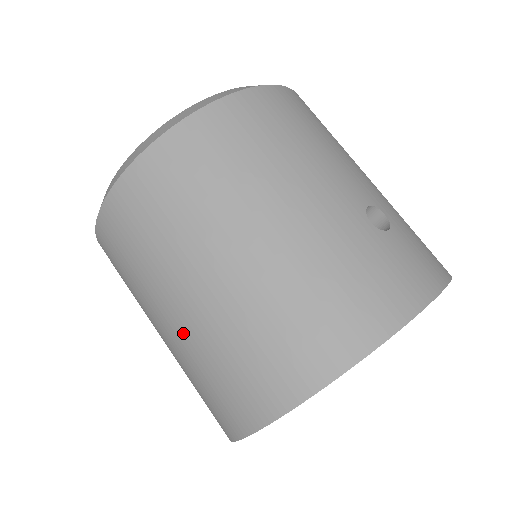
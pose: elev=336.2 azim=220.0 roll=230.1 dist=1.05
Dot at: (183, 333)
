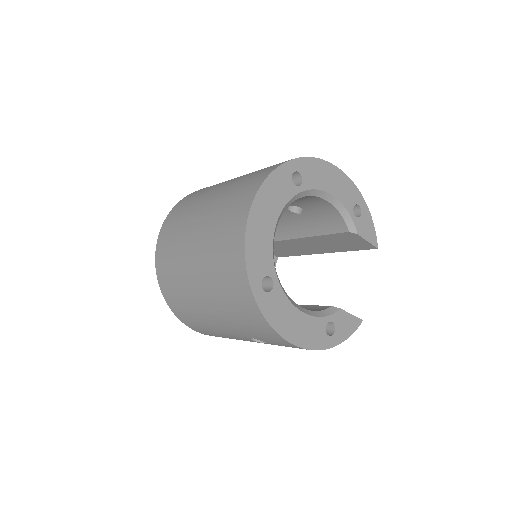
Dot at: (205, 220)
